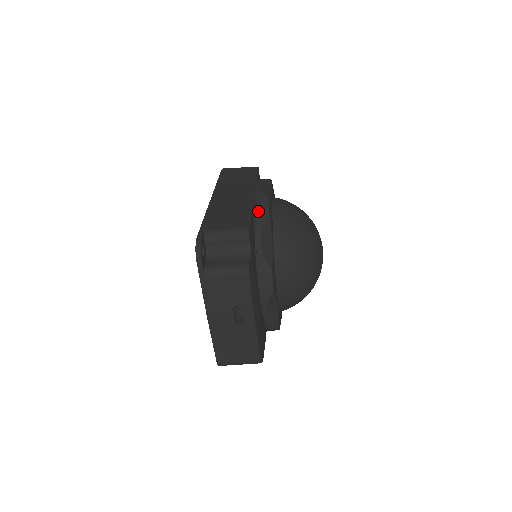
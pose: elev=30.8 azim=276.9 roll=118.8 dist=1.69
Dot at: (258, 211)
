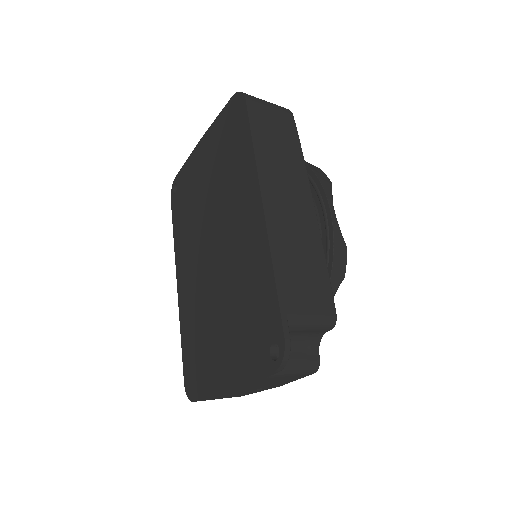
Dot at: (335, 270)
